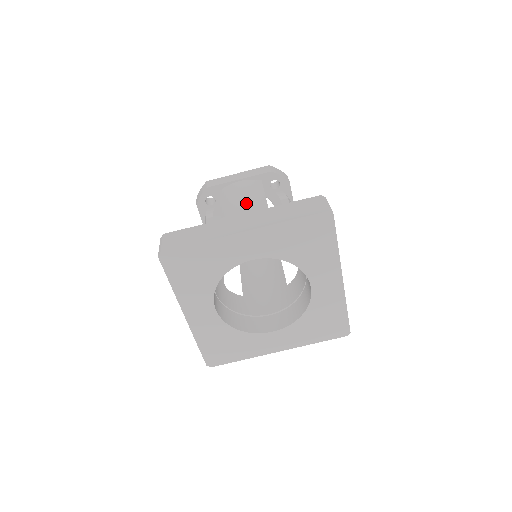
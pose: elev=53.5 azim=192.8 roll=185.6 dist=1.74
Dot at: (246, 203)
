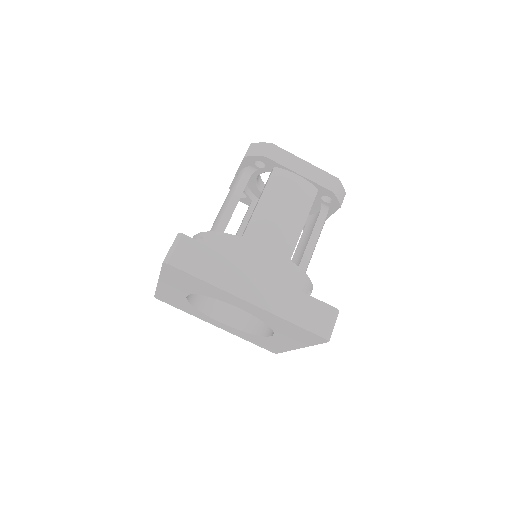
Dot at: (283, 223)
